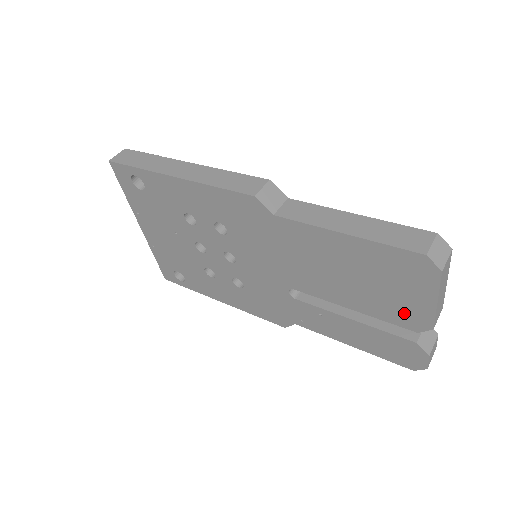
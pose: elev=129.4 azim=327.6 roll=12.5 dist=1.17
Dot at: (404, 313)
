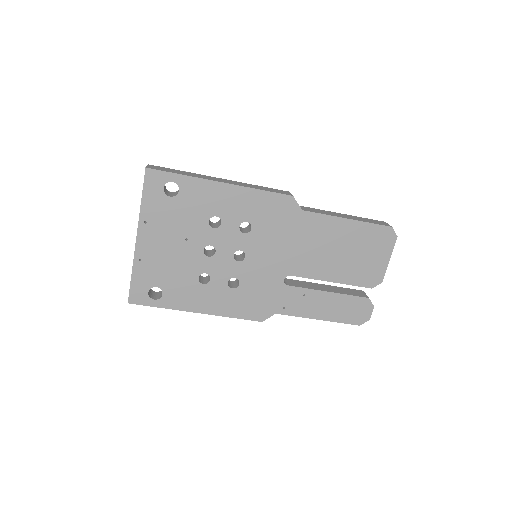
Dot at: (368, 274)
